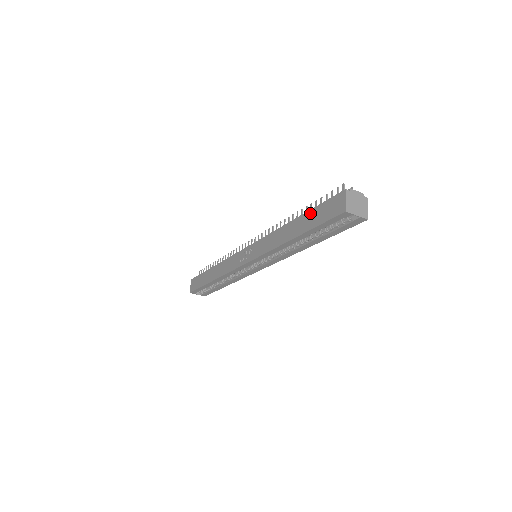
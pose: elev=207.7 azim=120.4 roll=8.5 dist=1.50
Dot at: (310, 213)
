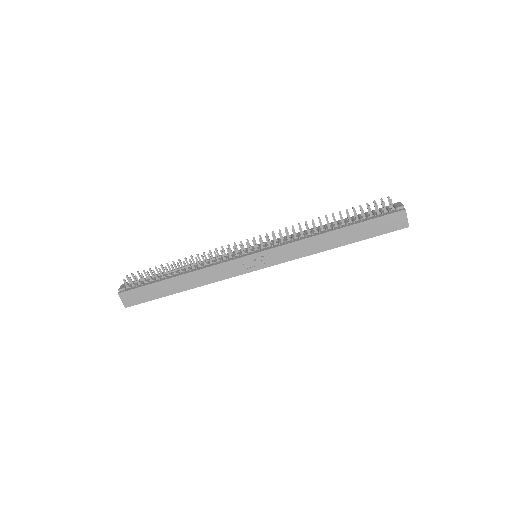
Dot at: (361, 226)
